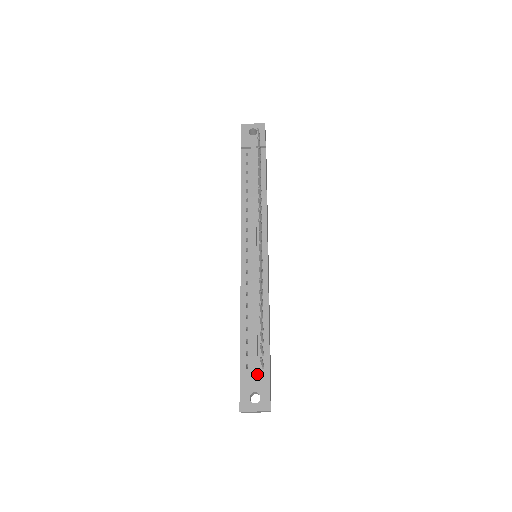
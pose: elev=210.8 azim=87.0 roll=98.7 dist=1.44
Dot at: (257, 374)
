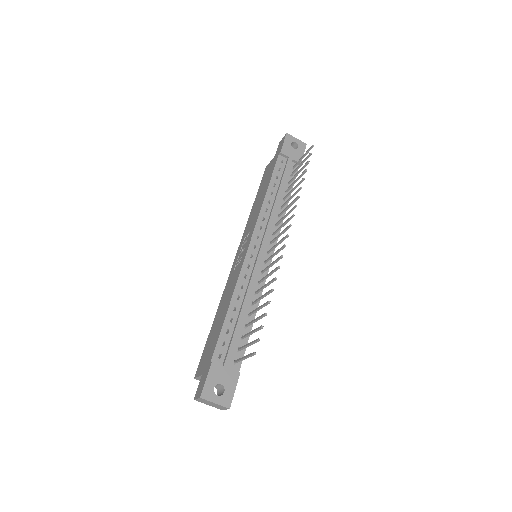
Dot at: (229, 367)
